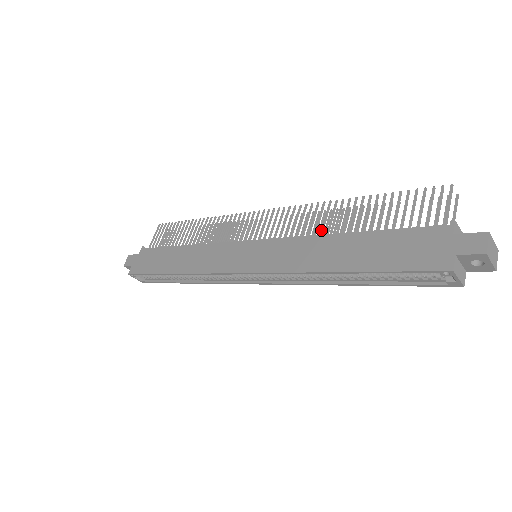
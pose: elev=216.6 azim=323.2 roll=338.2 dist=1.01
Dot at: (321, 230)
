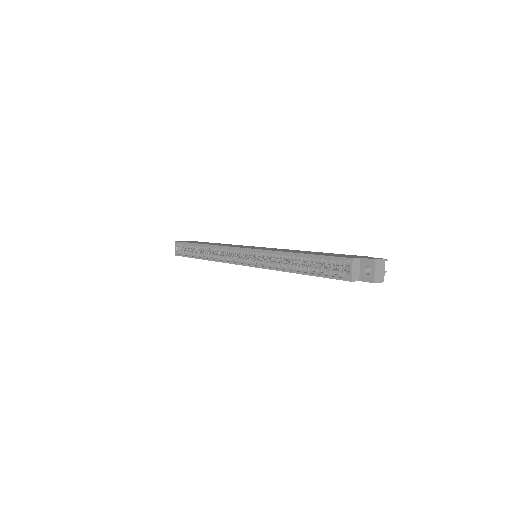
Dot at: occluded
